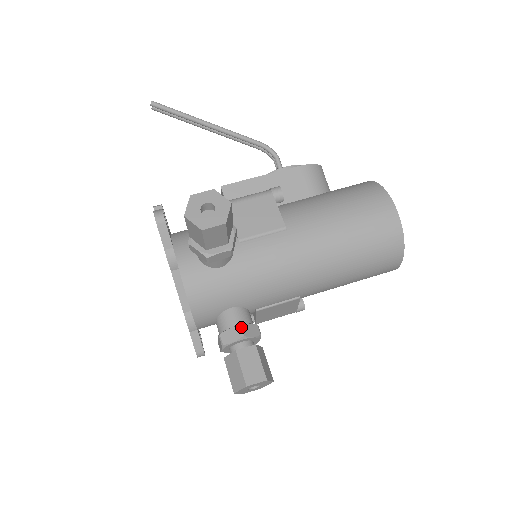
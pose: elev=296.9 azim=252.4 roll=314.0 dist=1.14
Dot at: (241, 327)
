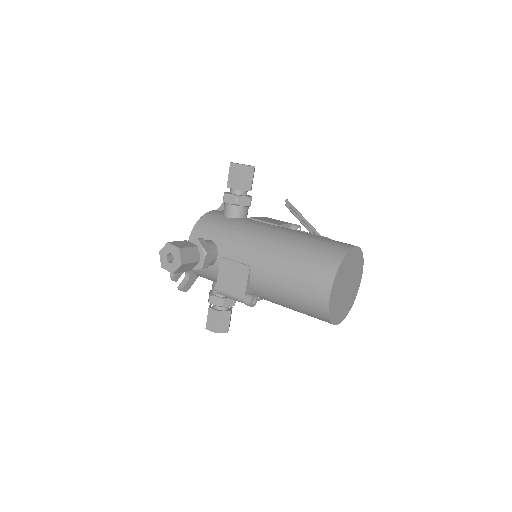
Dot at: (203, 239)
